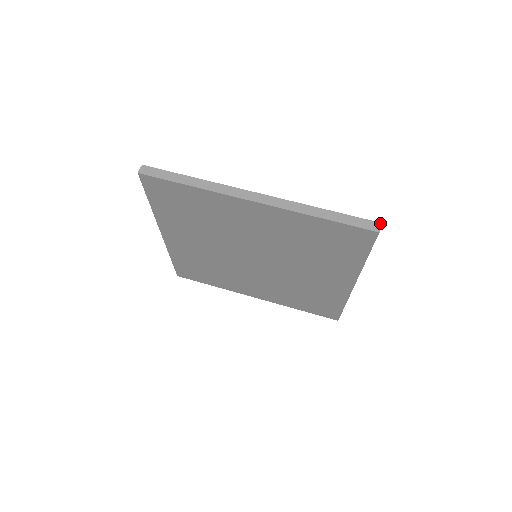
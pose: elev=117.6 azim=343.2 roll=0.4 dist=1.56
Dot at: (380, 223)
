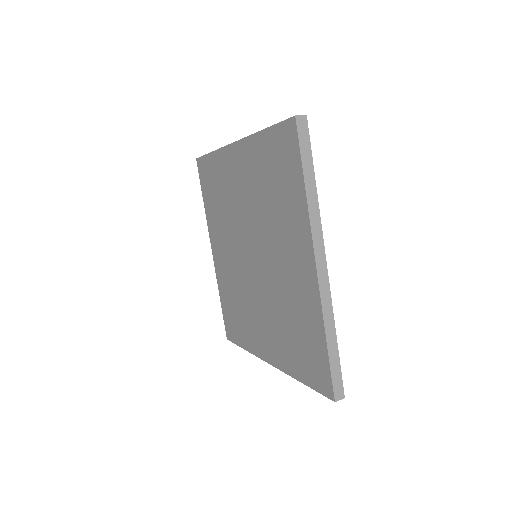
Dot at: (305, 115)
